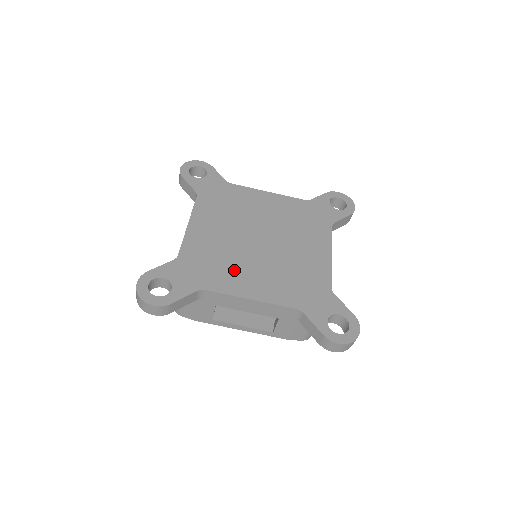
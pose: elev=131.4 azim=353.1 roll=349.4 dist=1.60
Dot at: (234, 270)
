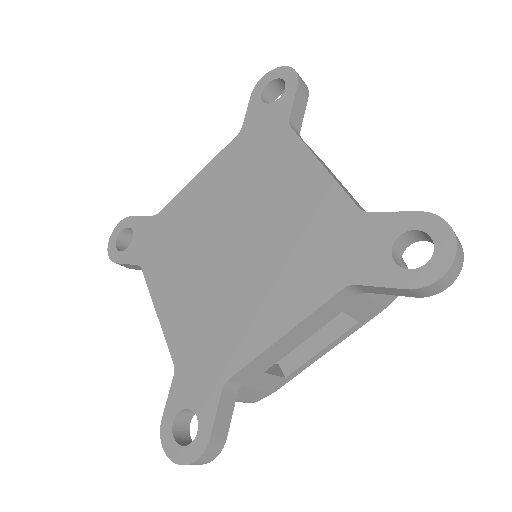
Dot at: (236, 317)
